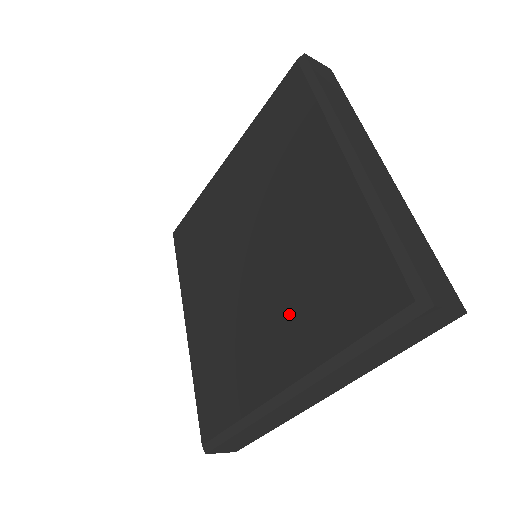
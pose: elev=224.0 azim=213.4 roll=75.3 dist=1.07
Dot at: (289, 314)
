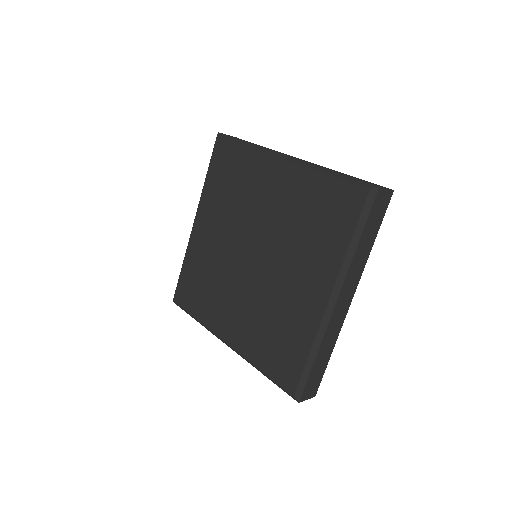
Dot at: (304, 260)
